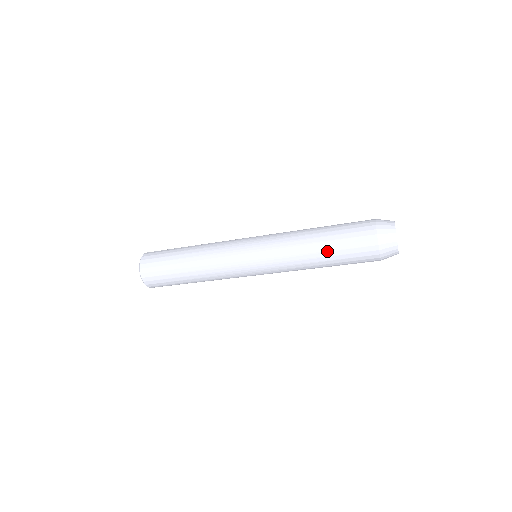
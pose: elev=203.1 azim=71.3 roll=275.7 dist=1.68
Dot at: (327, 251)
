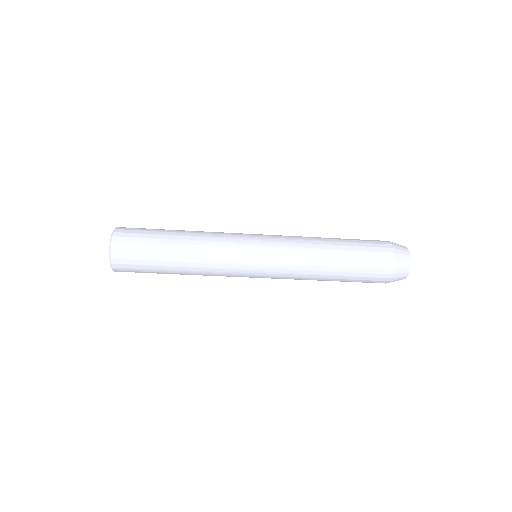
Dot at: (343, 260)
